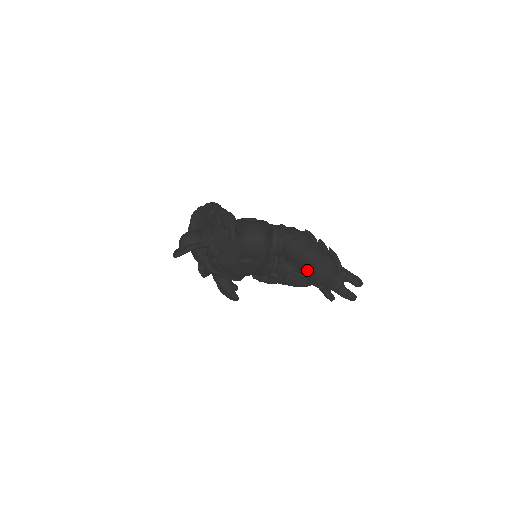
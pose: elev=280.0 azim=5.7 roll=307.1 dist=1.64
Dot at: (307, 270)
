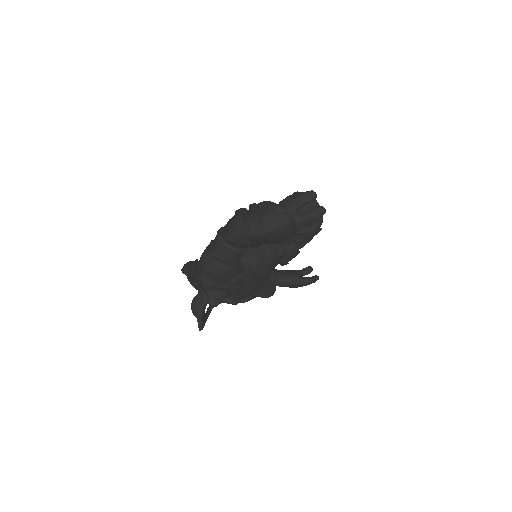
Dot at: (265, 239)
